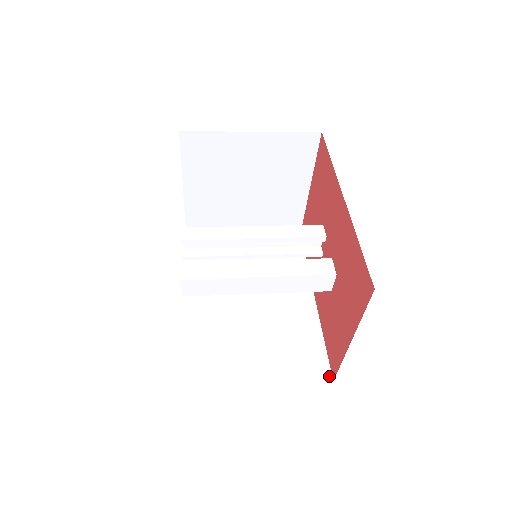
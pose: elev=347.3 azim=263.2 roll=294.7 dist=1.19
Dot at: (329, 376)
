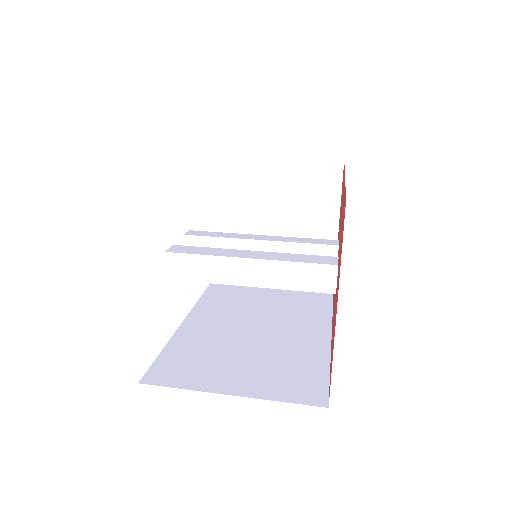
Dot at: (324, 402)
